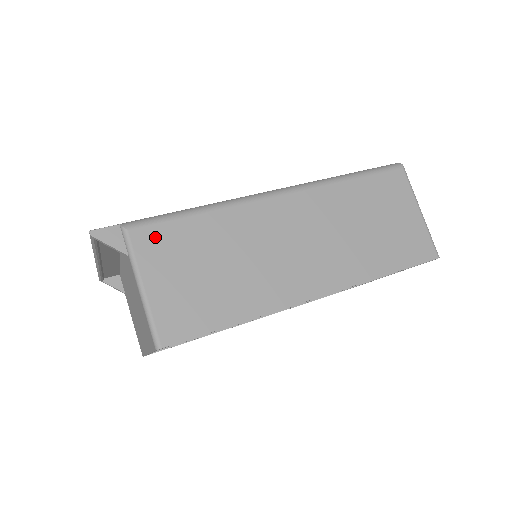
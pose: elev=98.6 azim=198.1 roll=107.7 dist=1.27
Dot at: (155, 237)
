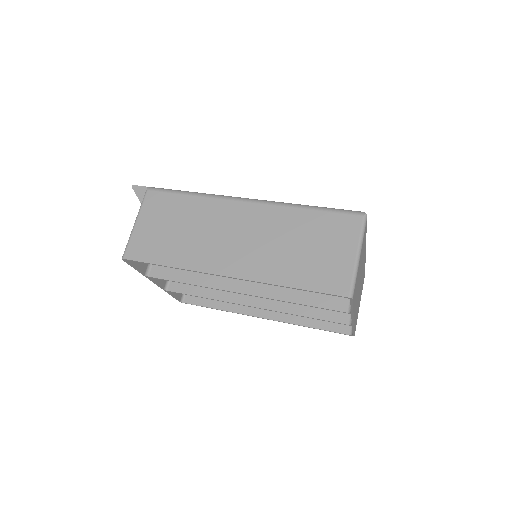
Dot at: (158, 199)
